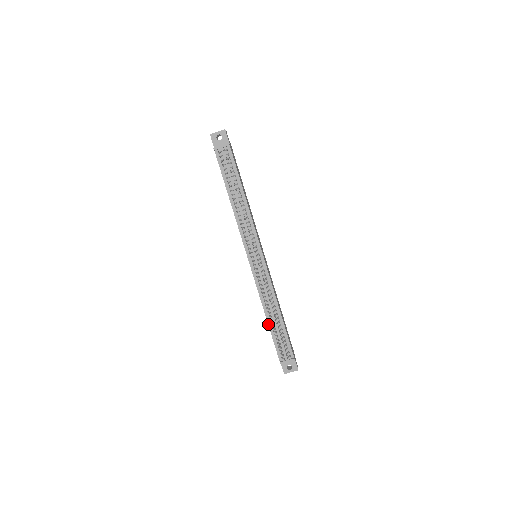
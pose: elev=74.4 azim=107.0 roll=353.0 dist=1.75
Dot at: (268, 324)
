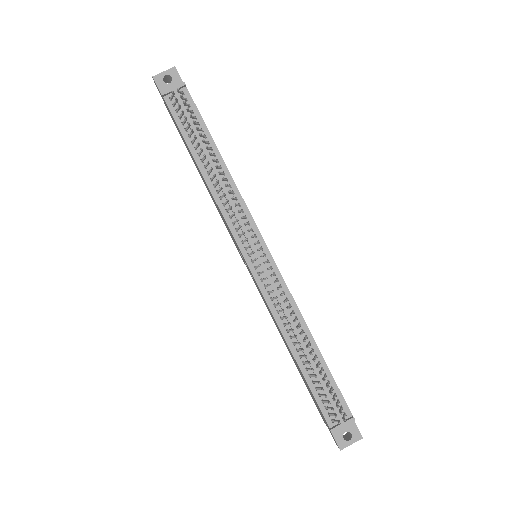
Dot at: (298, 365)
